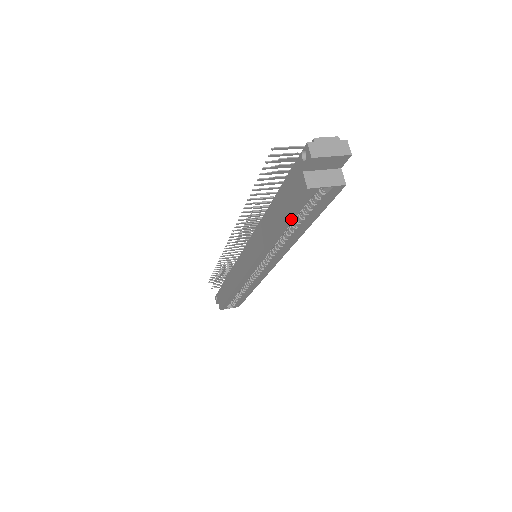
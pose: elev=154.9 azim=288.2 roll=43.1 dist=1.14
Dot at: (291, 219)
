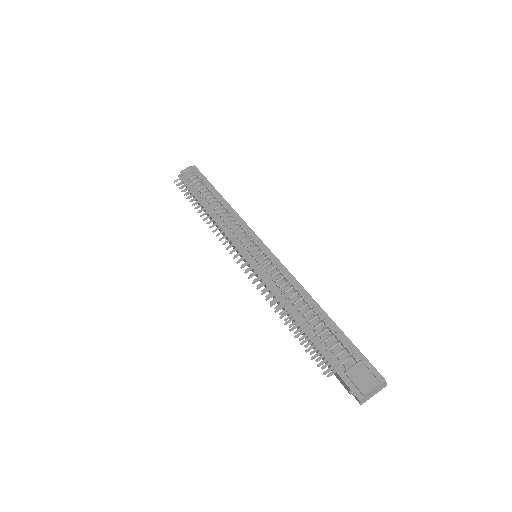
Dot at: occluded
